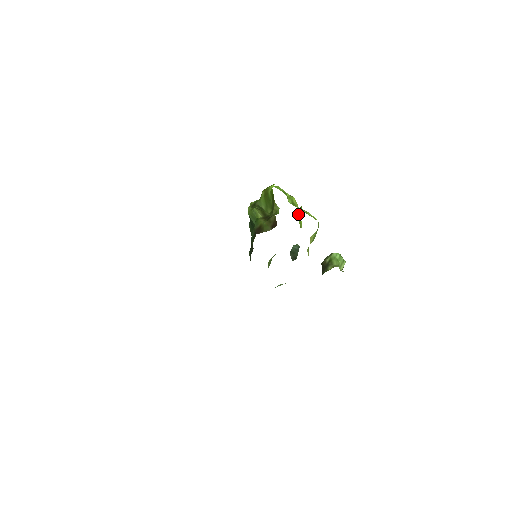
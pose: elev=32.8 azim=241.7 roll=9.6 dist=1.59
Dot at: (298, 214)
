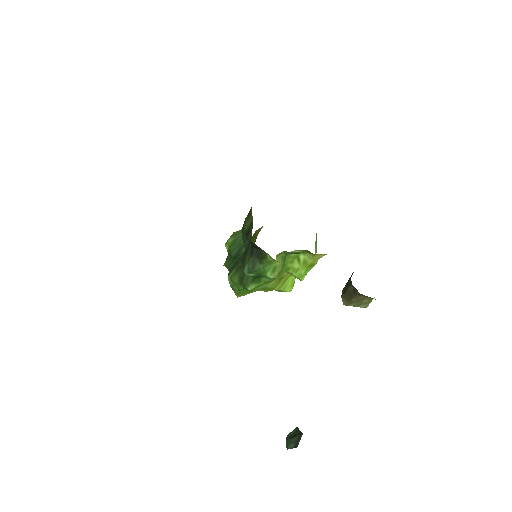
Dot at: occluded
